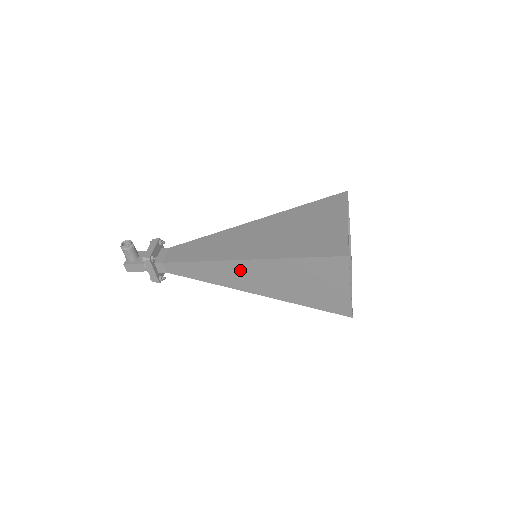
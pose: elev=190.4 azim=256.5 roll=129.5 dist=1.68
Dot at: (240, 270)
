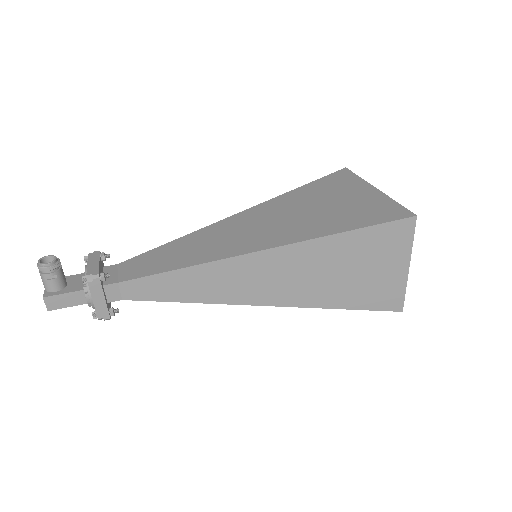
Dot at: (254, 269)
